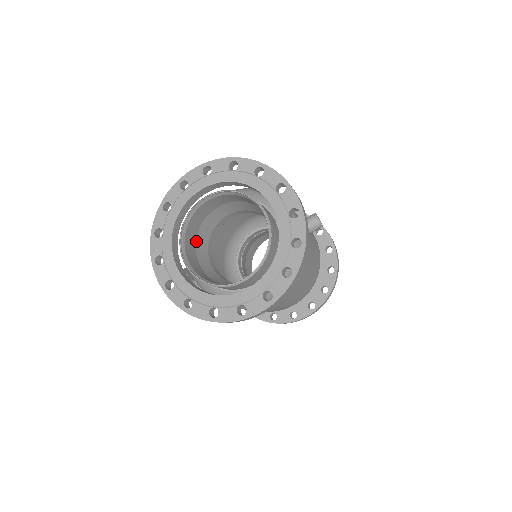
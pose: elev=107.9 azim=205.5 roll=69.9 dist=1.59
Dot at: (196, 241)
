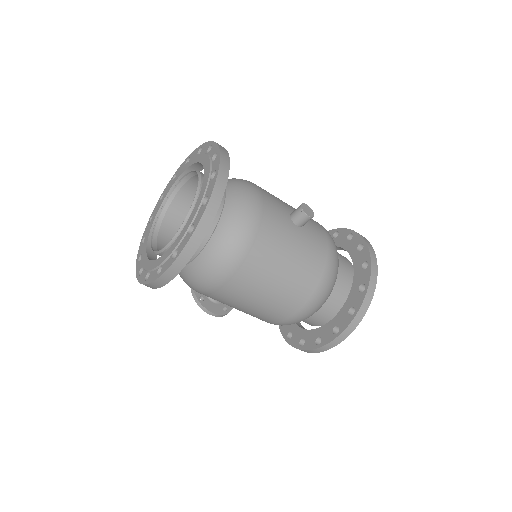
Dot at: occluded
